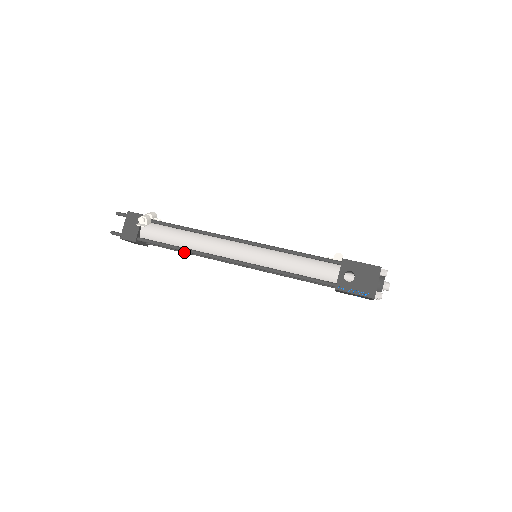
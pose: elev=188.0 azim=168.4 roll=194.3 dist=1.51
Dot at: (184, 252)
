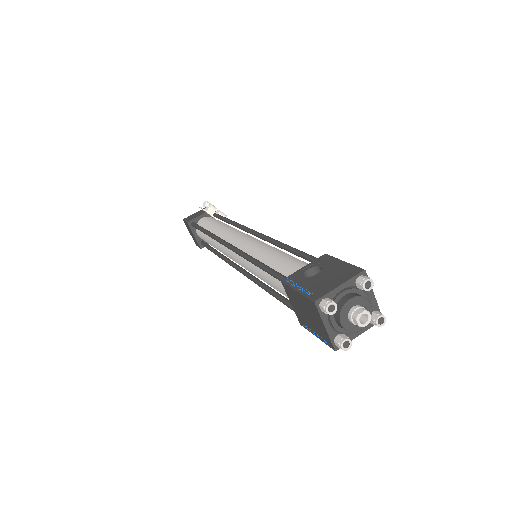
Dot at: (215, 252)
